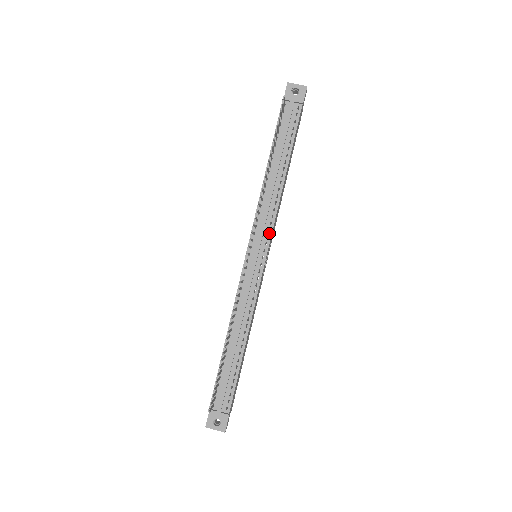
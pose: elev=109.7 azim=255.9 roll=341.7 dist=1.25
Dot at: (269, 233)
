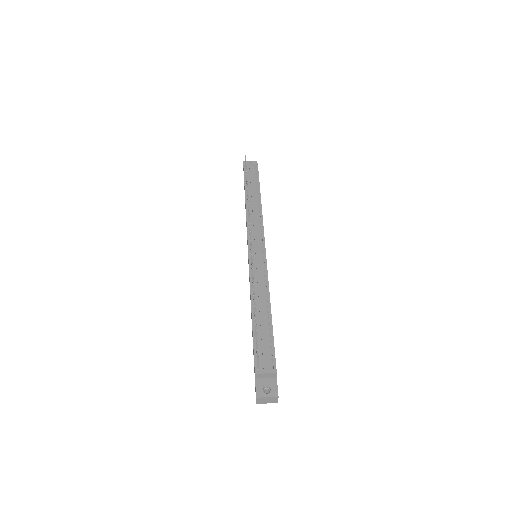
Dot at: (262, 233)
